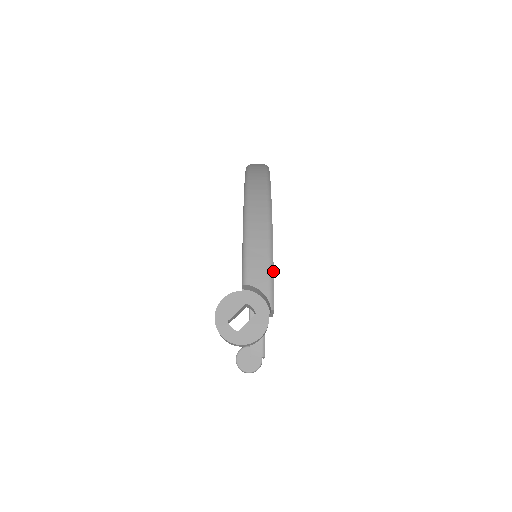
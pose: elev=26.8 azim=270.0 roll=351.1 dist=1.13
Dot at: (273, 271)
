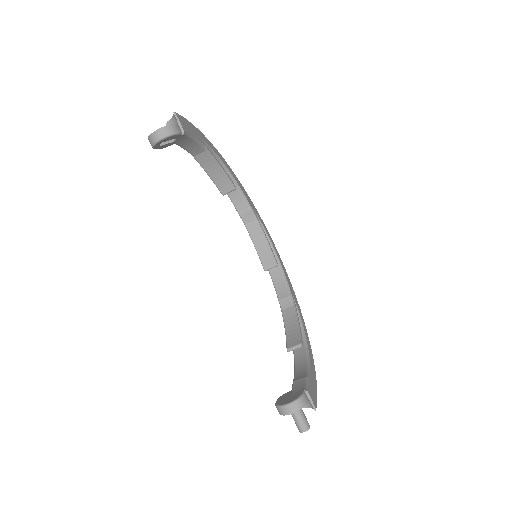
Dot at: (185, 118)
